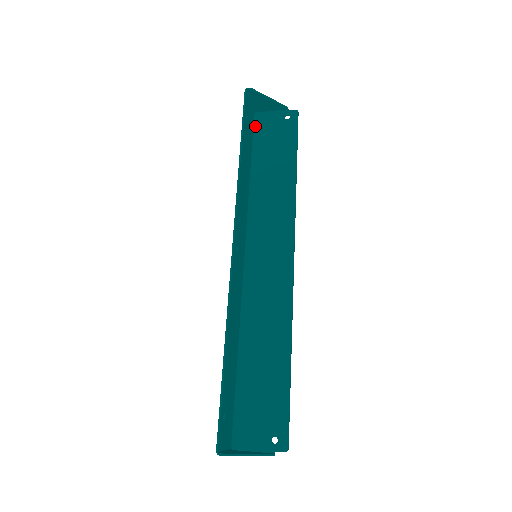
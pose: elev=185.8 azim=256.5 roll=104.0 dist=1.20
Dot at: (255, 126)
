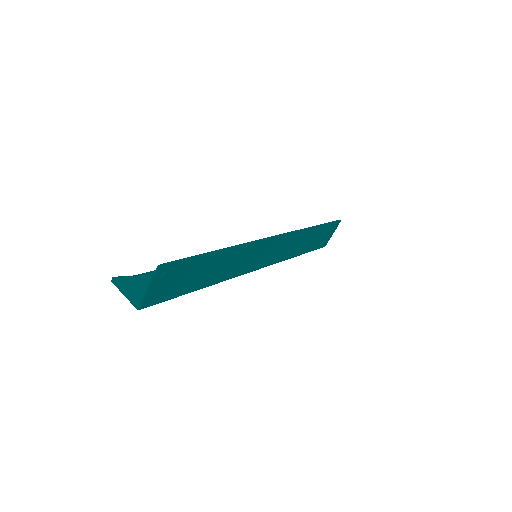
Dot at: (319, 247)
